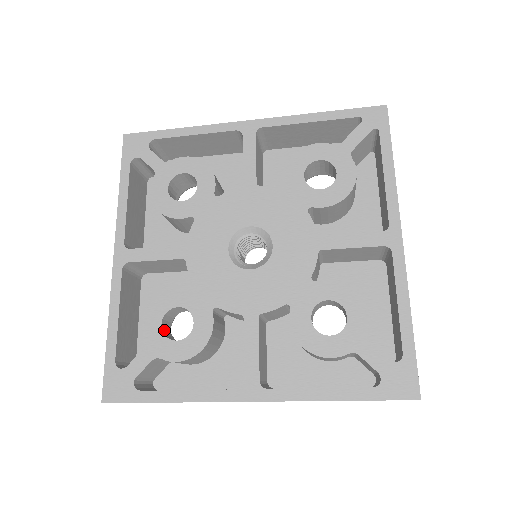
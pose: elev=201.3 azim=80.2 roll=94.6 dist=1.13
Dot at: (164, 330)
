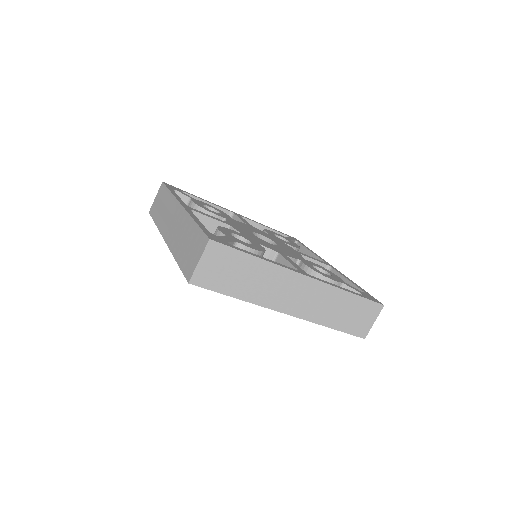
Dot at: occluded
